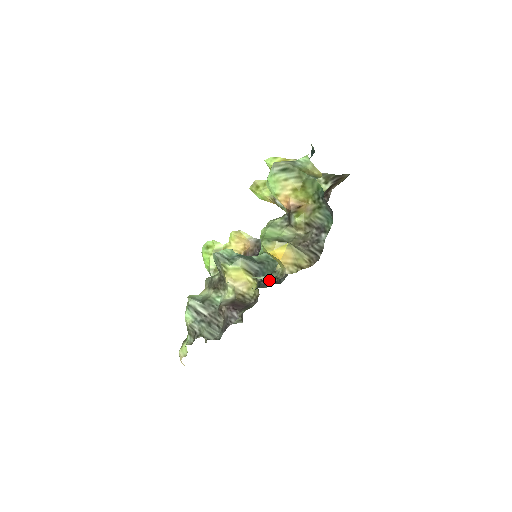
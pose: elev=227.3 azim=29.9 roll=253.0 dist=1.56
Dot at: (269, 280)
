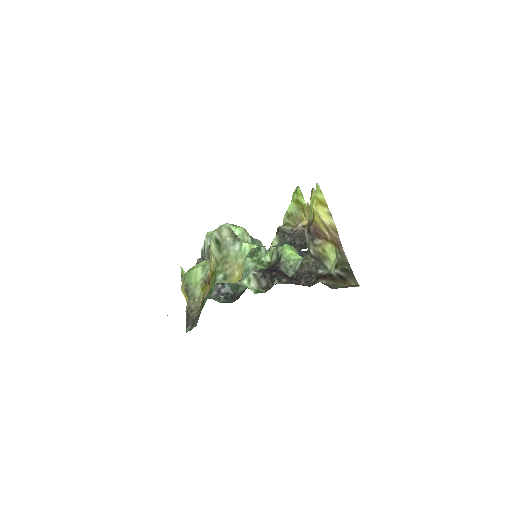
Dot at: occluded
